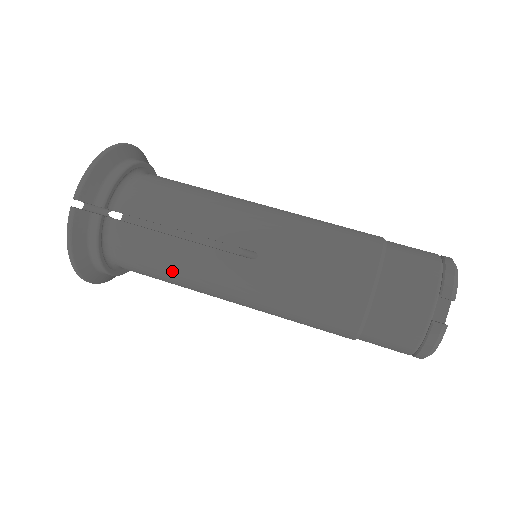
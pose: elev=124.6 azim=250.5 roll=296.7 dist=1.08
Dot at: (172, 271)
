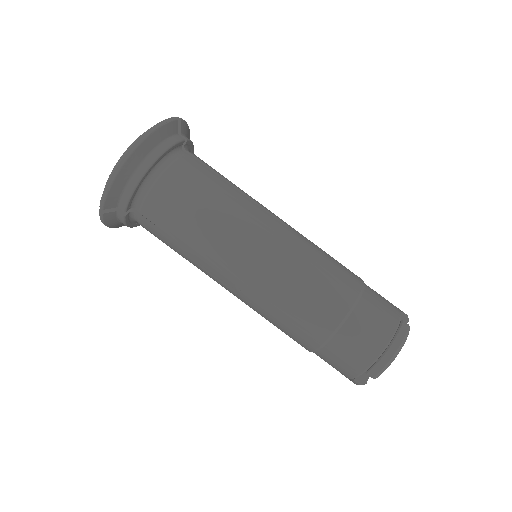
Dot at: occluded
